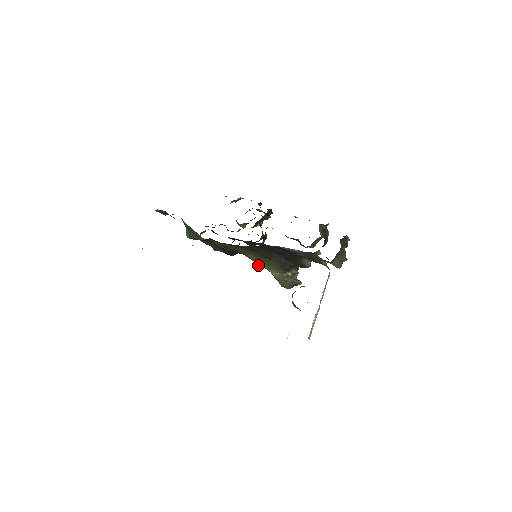
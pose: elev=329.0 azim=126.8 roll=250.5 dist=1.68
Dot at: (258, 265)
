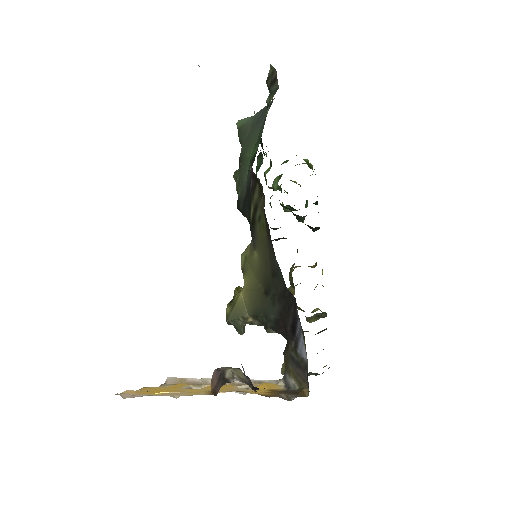
Dot at: (244, 265)
